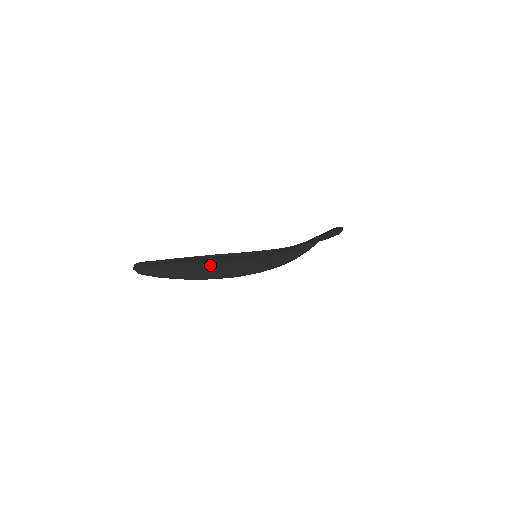
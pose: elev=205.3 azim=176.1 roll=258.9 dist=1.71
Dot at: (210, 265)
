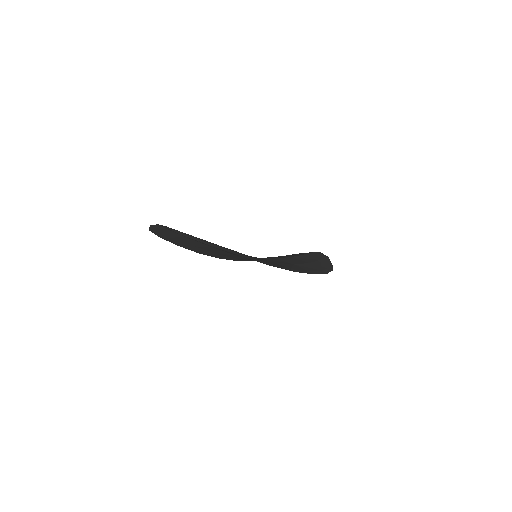
Dot at: (217, 249)
